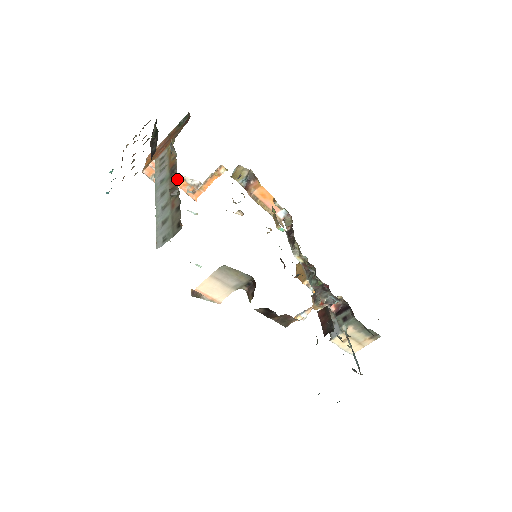
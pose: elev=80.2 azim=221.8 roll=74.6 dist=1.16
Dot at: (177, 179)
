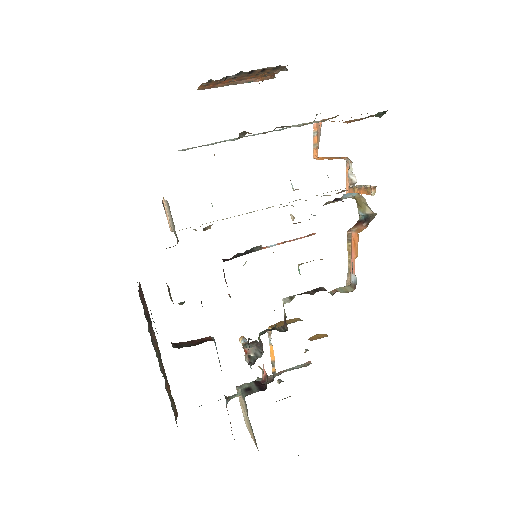
Dot at: (265, 133)
